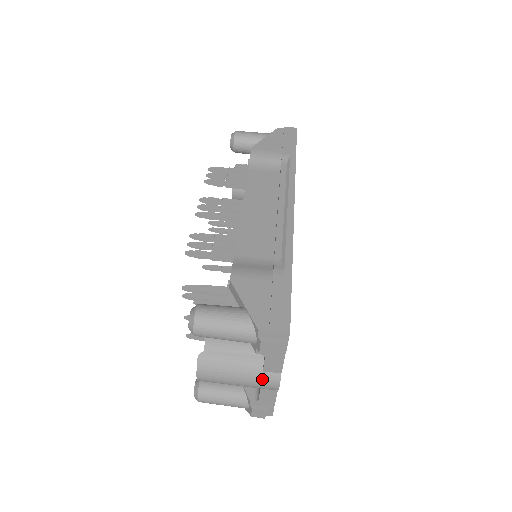
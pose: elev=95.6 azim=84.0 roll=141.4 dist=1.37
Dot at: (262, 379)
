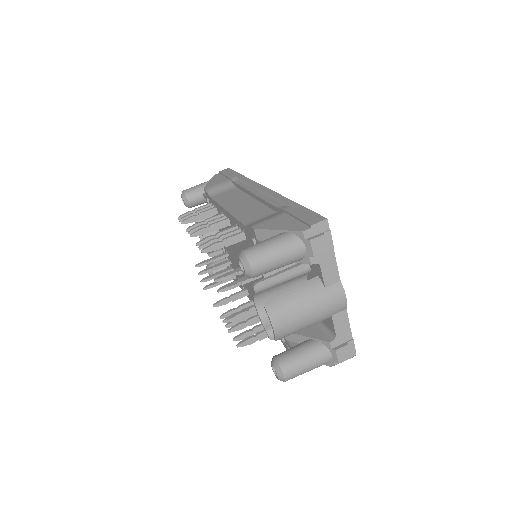
Dot at: (328, 296)
